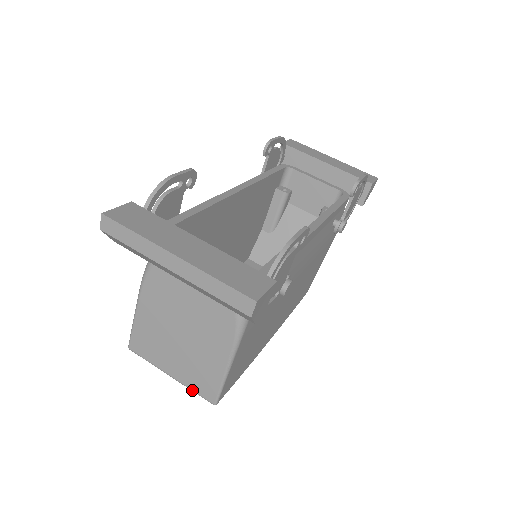
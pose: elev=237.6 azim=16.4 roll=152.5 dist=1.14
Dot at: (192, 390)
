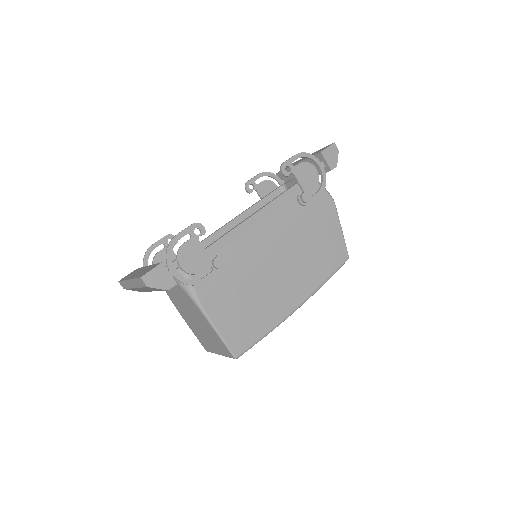
Dot at: (226, 356)
